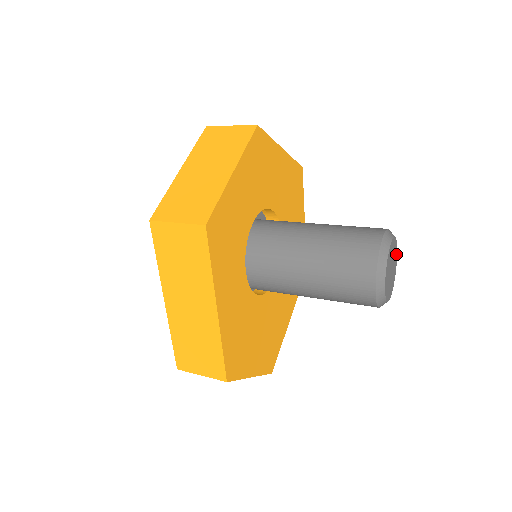
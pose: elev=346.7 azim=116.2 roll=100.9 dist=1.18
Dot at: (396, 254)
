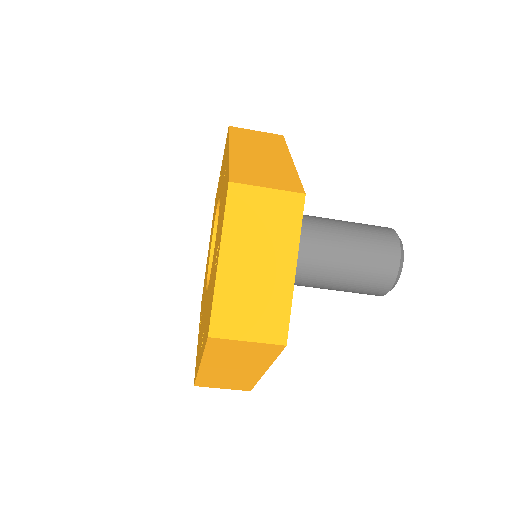
Dot at: occluded
